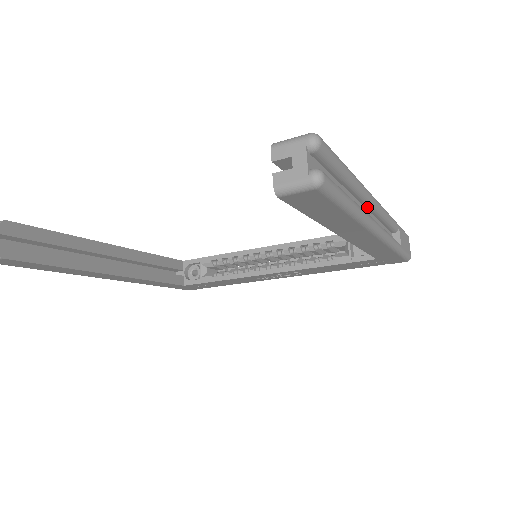
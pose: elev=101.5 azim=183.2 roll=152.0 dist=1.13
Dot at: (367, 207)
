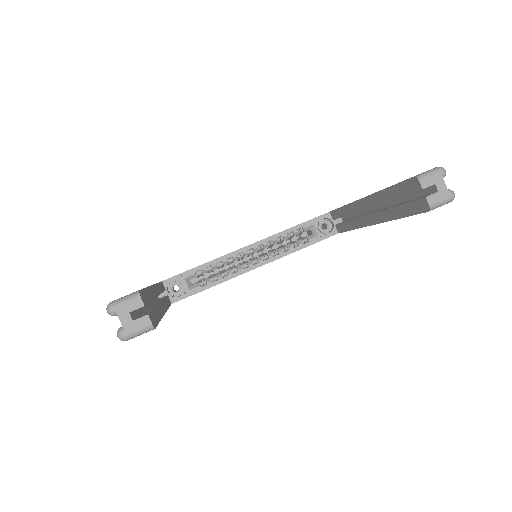
Dot at: occluded
